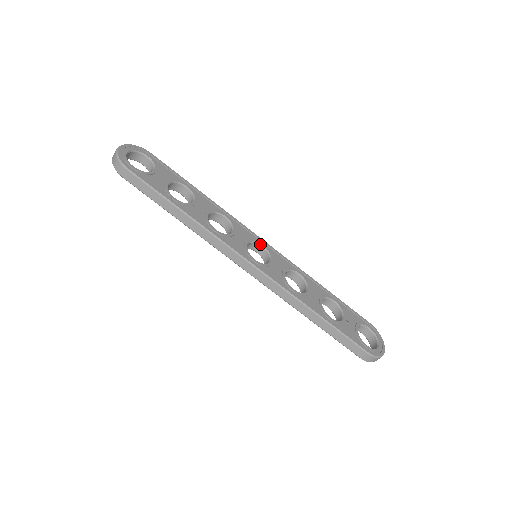
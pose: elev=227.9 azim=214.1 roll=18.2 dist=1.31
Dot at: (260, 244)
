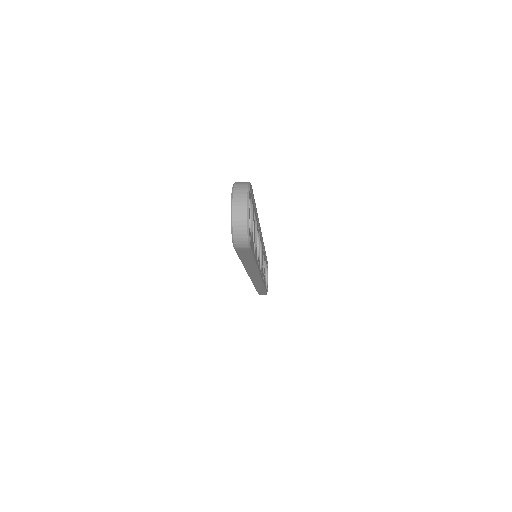
Dot at: (261, 242)
